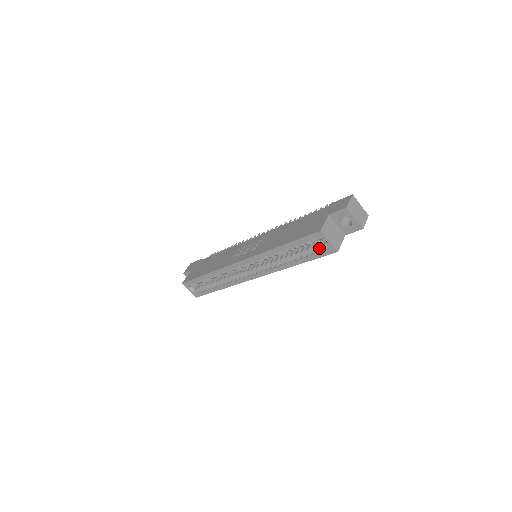
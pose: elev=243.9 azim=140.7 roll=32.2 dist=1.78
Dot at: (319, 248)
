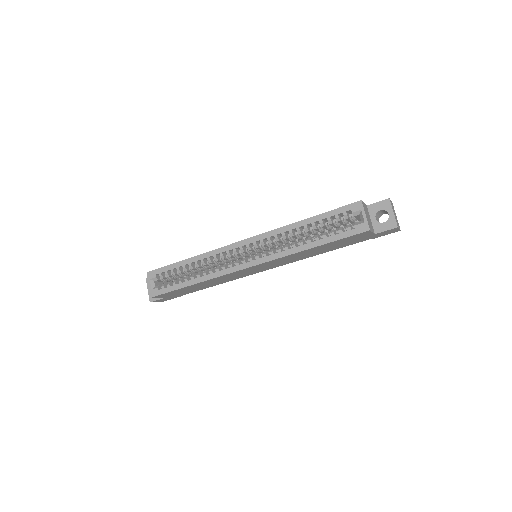
Dot at: (349, 225)
